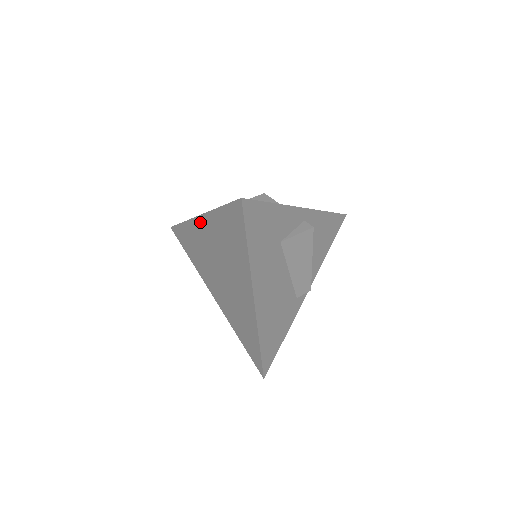
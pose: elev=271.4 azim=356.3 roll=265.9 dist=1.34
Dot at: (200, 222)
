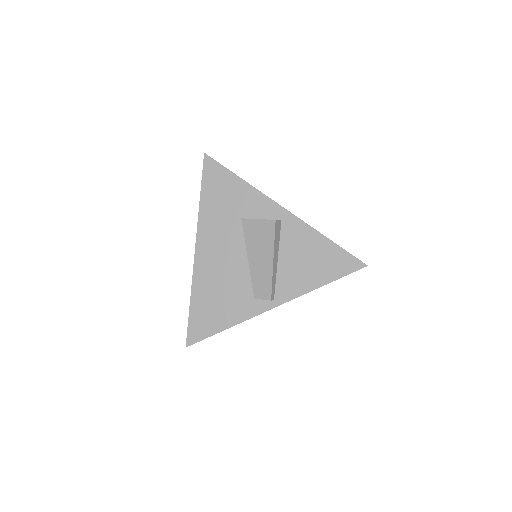
Dot at: occluded
